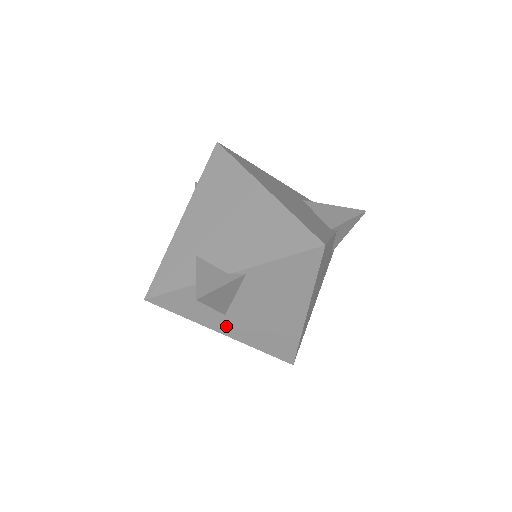
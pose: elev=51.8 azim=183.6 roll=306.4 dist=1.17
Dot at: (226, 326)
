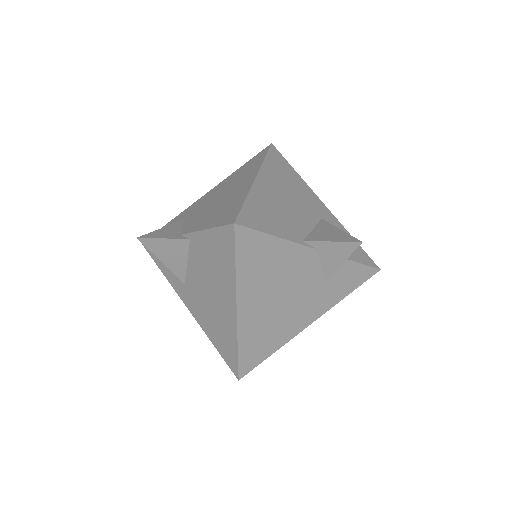
Dot at: (188, 298)
